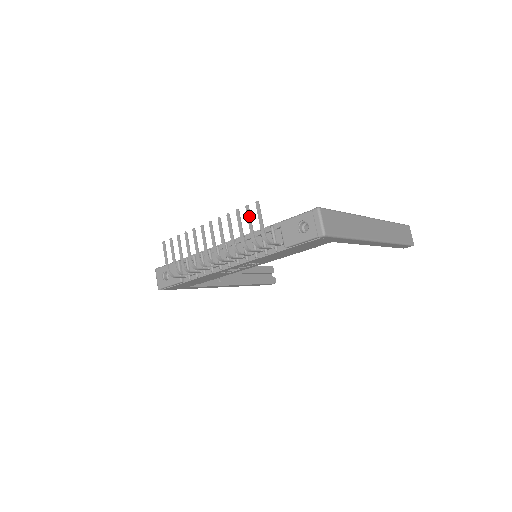
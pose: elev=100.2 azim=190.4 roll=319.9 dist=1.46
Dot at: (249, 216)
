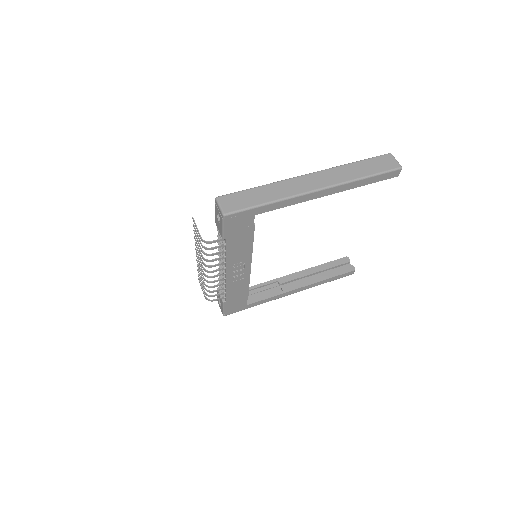
Dot at: (195, 231)
